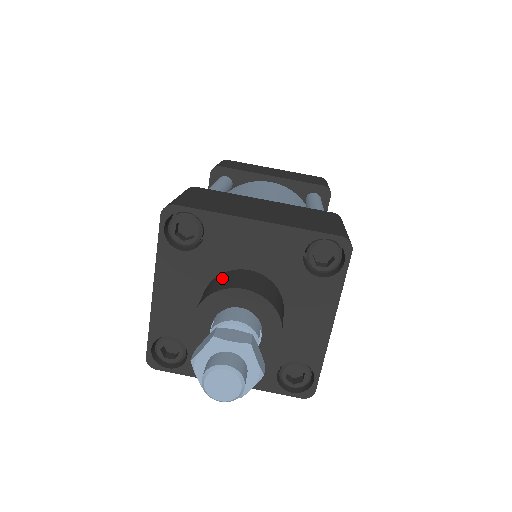
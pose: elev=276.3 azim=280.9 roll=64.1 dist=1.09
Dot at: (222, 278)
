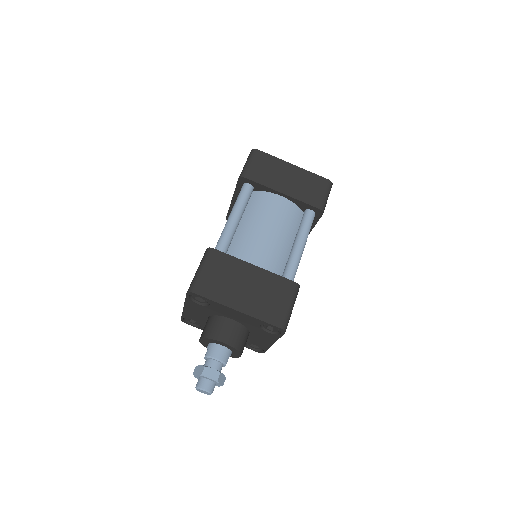
Dot at: (217, 324)
